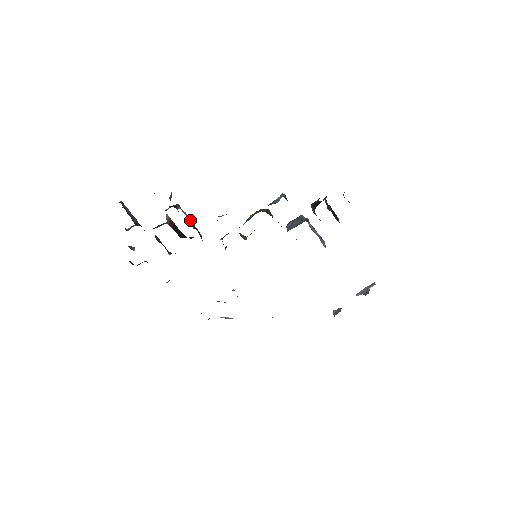
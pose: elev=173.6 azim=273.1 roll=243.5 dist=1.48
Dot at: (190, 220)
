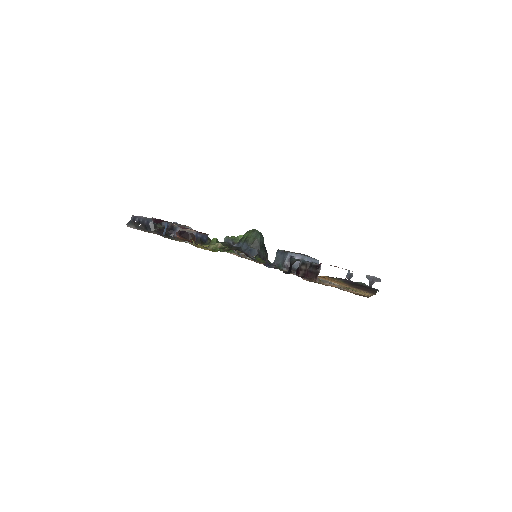
Dot at: (192, 232)
